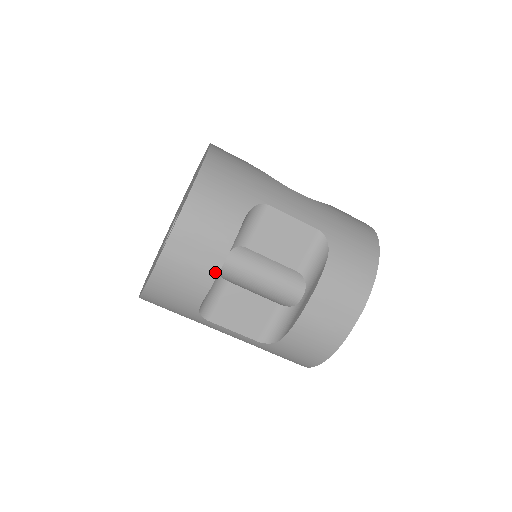
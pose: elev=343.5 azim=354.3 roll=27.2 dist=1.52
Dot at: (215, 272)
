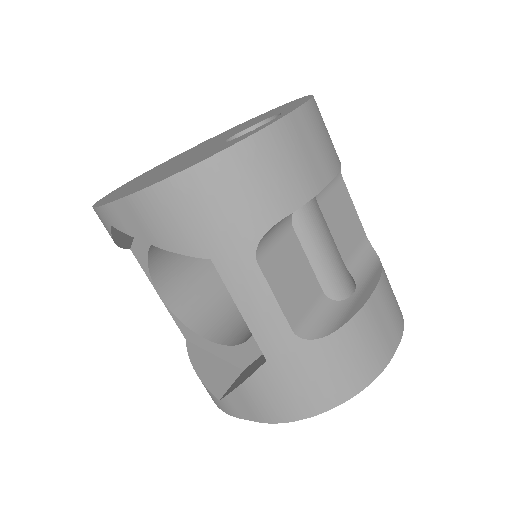
Dot at: (319, 187)
